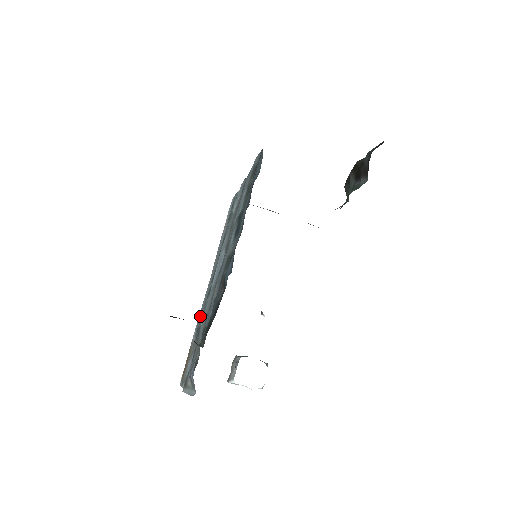
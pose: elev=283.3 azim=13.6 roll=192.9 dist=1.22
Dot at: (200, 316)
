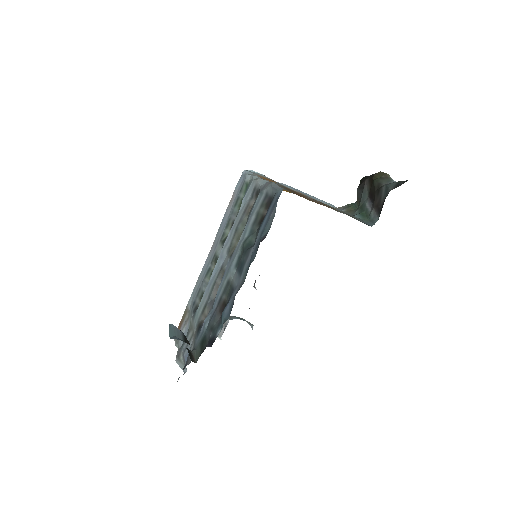
Dot at: (197, 289)
